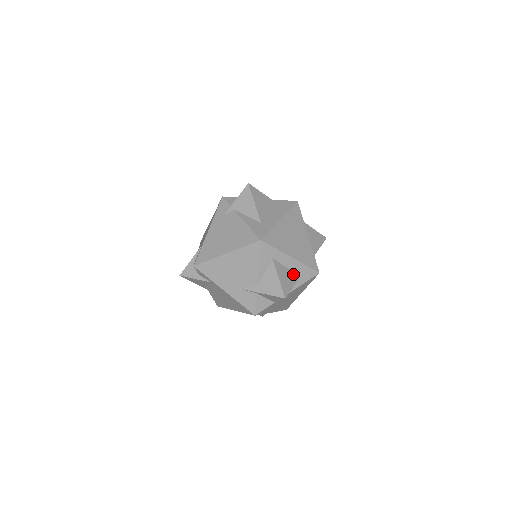
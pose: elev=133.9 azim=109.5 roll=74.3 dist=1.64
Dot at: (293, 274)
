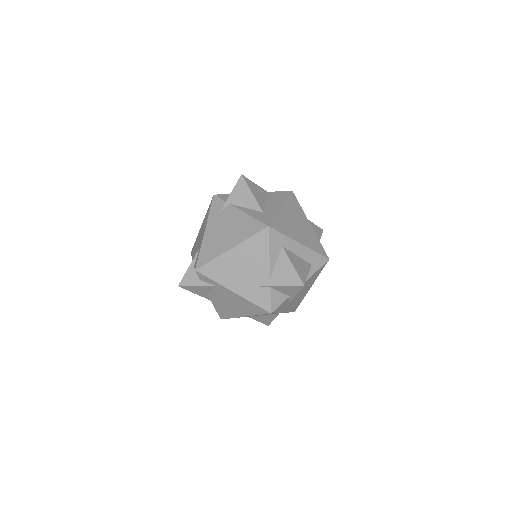
Dot at: (304, 262)
